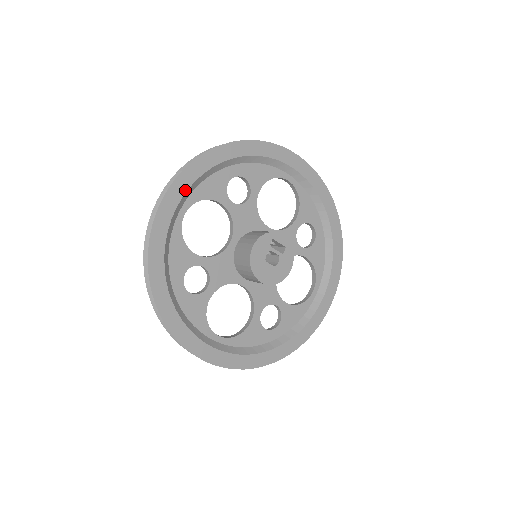
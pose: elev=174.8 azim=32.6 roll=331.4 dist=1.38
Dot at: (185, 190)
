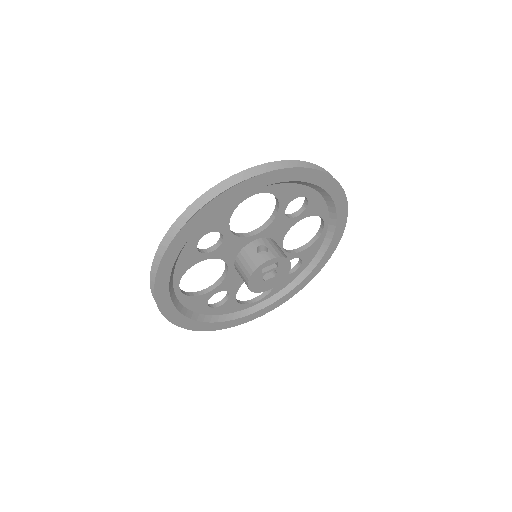
Dot at: (167, 287)
